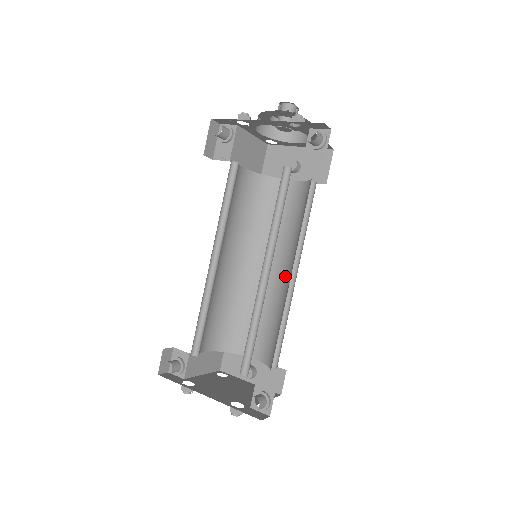
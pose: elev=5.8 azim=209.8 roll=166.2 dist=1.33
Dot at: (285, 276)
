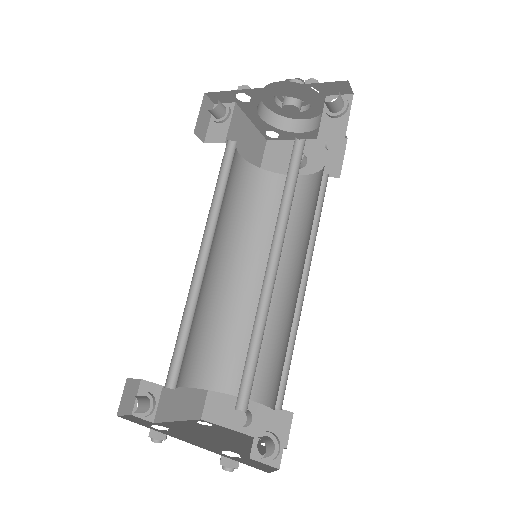
Dot at: (291, 287)
